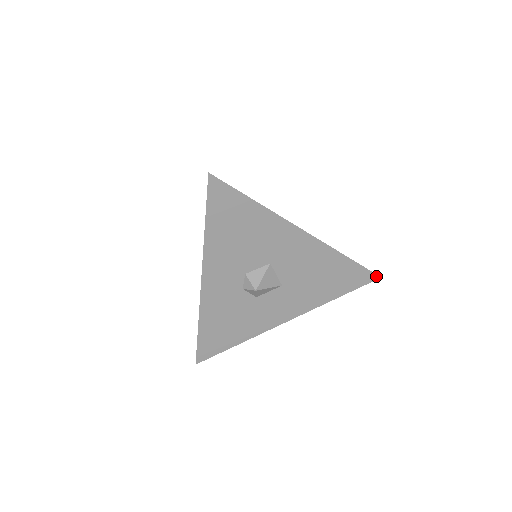
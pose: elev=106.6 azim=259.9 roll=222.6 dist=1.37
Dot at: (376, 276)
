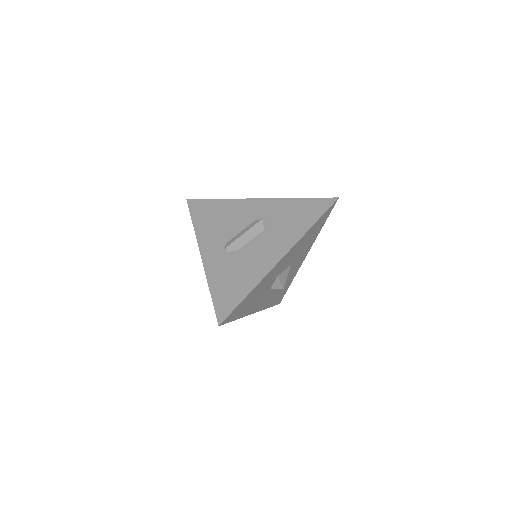
Dot at: (335, 202)
